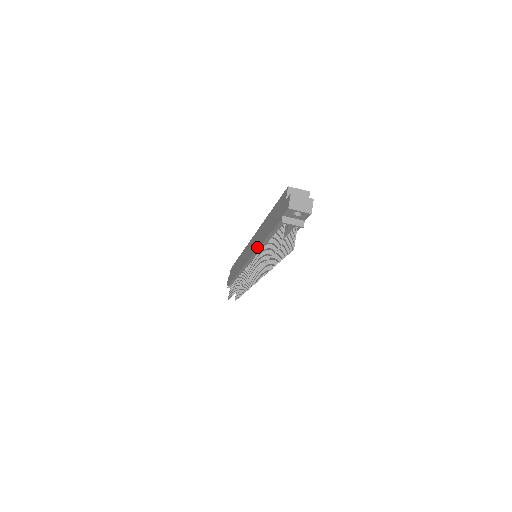
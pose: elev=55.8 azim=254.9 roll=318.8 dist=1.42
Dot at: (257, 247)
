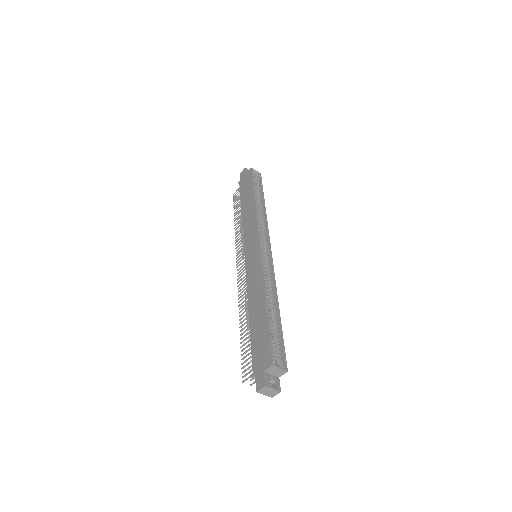
Dot at: (248, 295)
